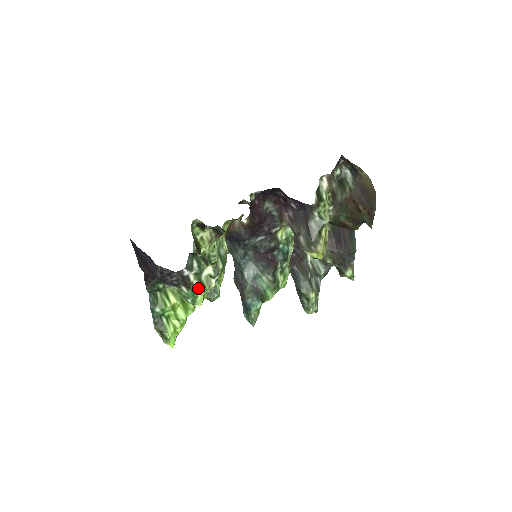
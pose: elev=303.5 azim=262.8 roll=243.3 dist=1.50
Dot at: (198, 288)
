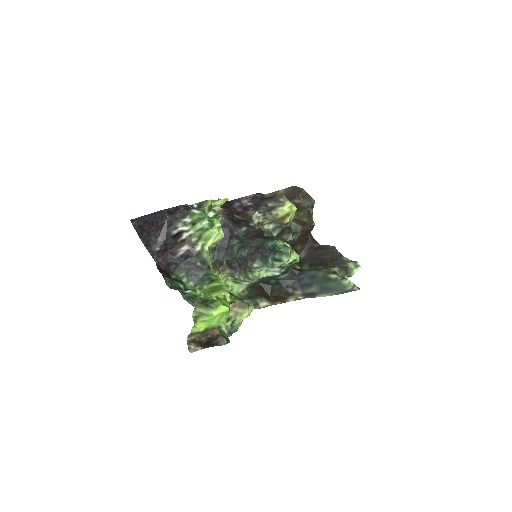
Dot at: occluded
